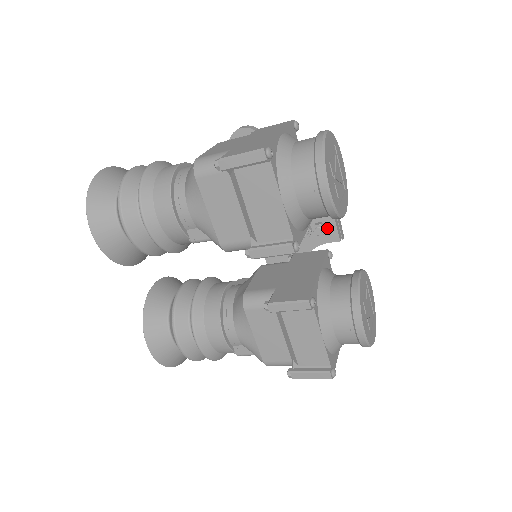
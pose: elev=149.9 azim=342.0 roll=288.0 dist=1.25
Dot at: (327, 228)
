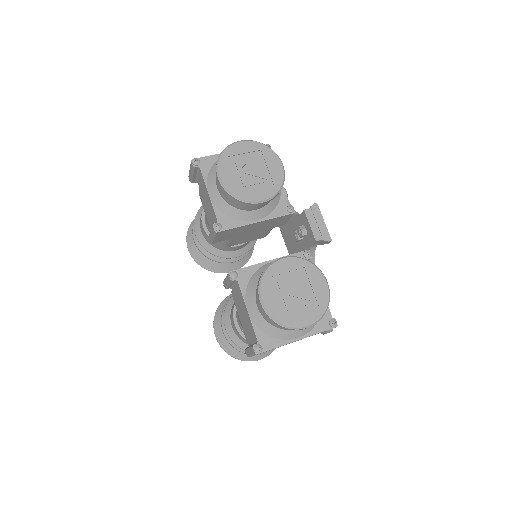
Dot at: (308, 230)
